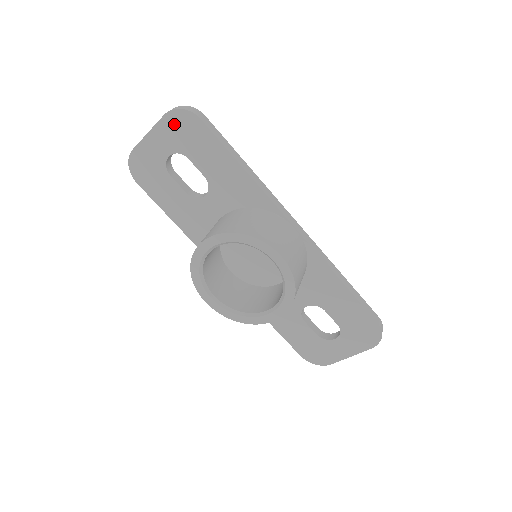
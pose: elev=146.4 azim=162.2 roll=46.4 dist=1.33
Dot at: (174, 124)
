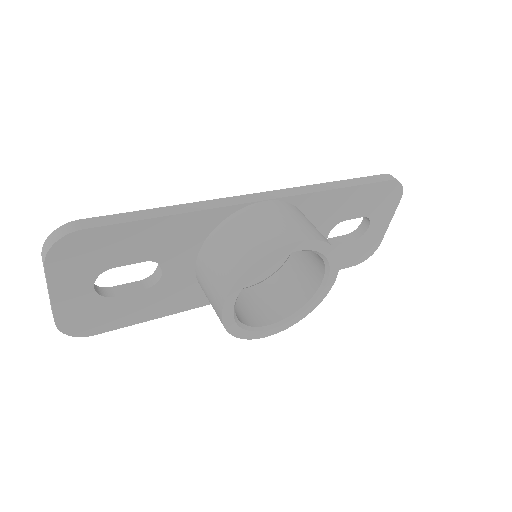
Dot at: (64, 262)
